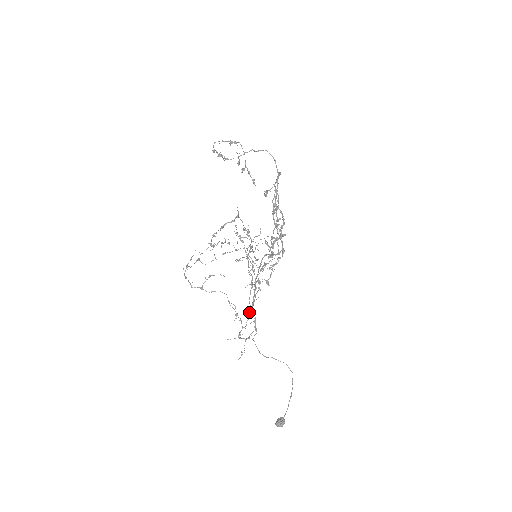
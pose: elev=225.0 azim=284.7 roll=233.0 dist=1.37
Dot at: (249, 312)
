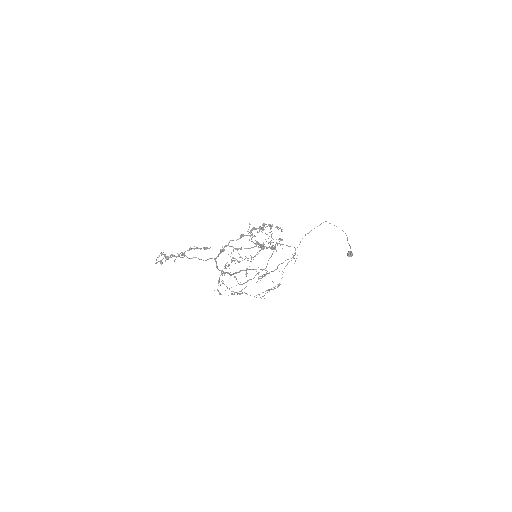
Dot at: occluded
